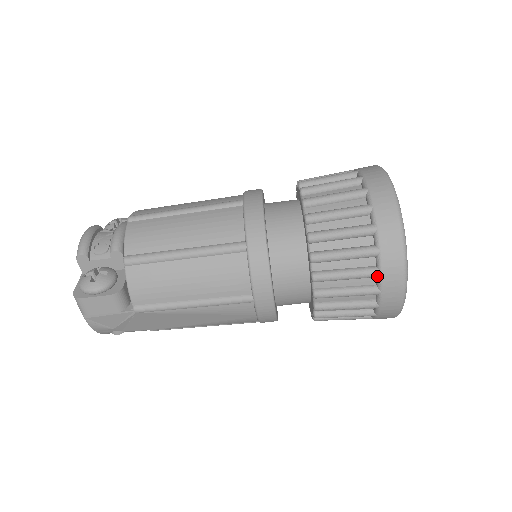
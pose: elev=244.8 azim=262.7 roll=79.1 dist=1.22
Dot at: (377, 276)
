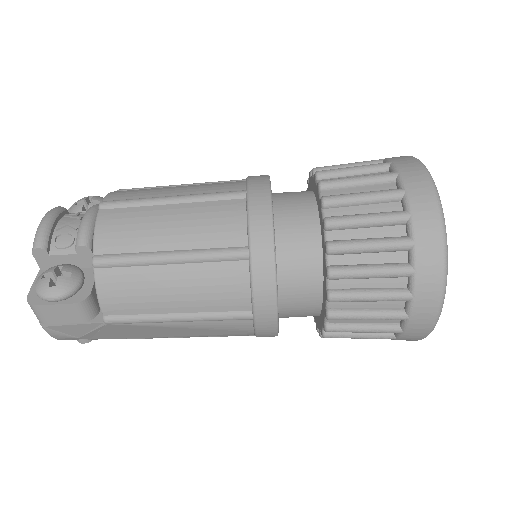
Dot at: (407, 300)
